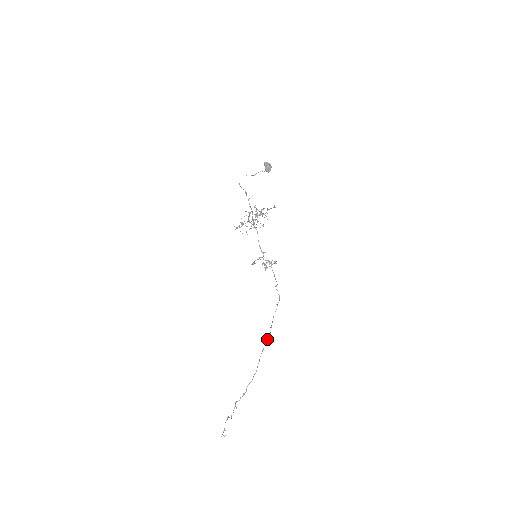
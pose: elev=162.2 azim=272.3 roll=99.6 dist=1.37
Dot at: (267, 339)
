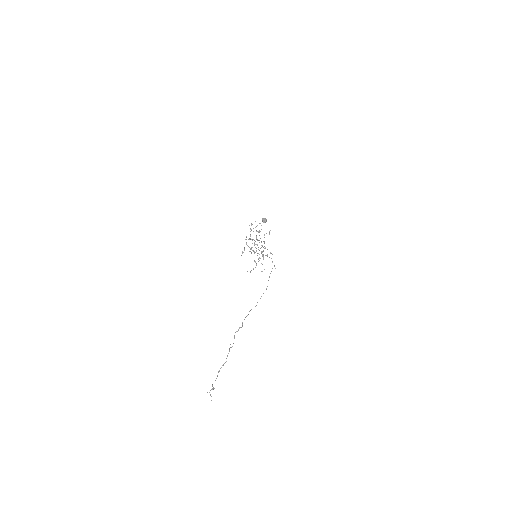
Dot at: occluded
